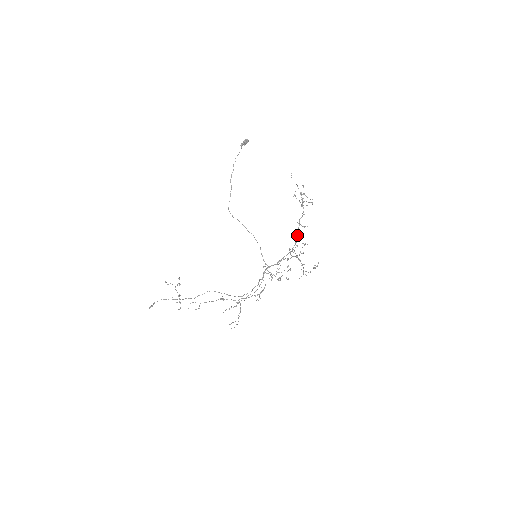
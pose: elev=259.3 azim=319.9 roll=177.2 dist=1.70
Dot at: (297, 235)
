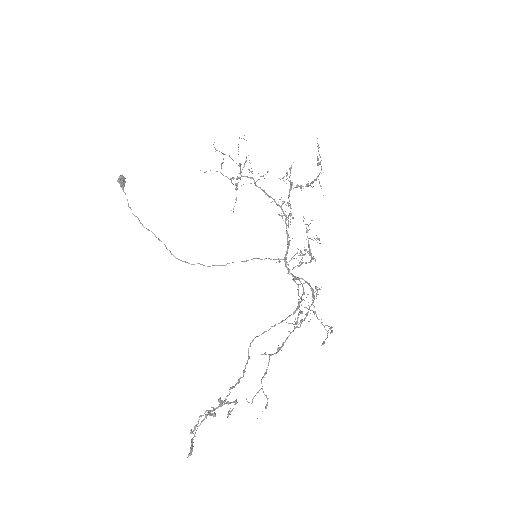
Dot at: (271, 197)
